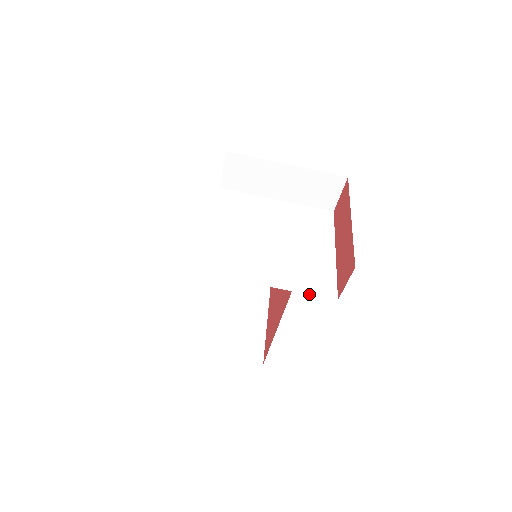
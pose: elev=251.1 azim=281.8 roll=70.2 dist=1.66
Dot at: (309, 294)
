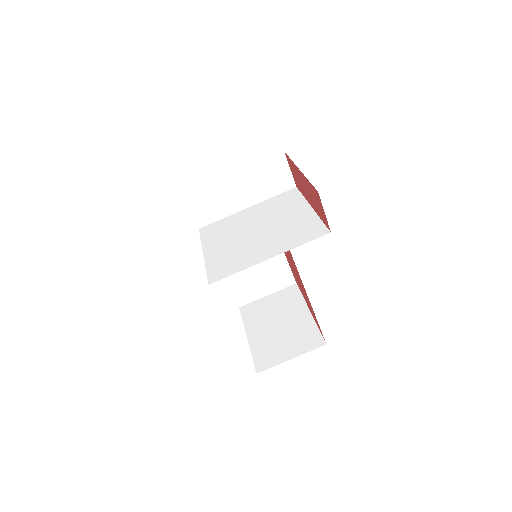
Dot at: occluded
